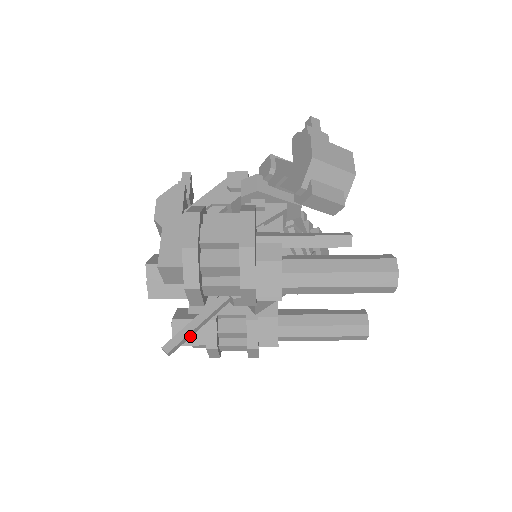
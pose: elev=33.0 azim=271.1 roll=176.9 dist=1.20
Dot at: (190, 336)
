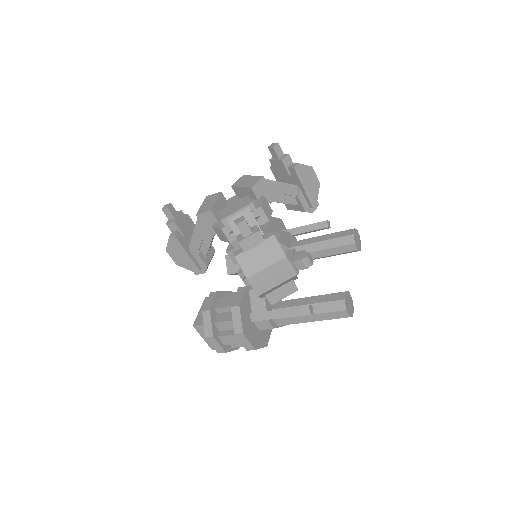
Dot at: occluded
